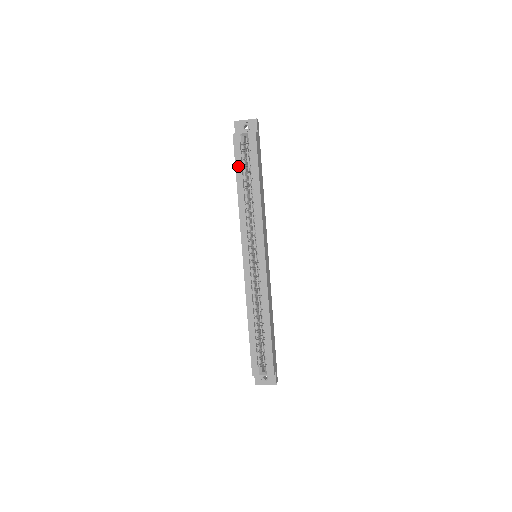
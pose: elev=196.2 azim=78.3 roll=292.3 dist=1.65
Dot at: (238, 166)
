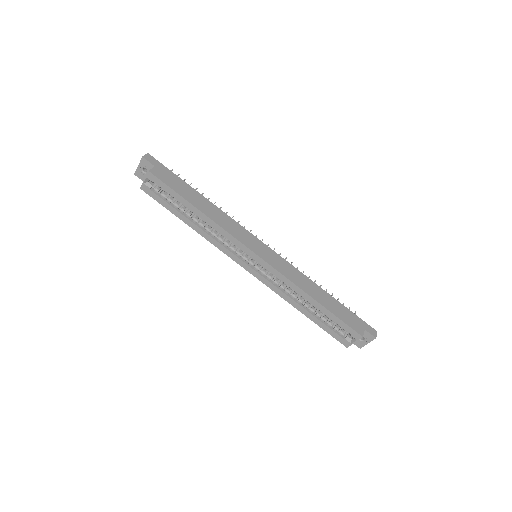
Dot at: (169, 208)
